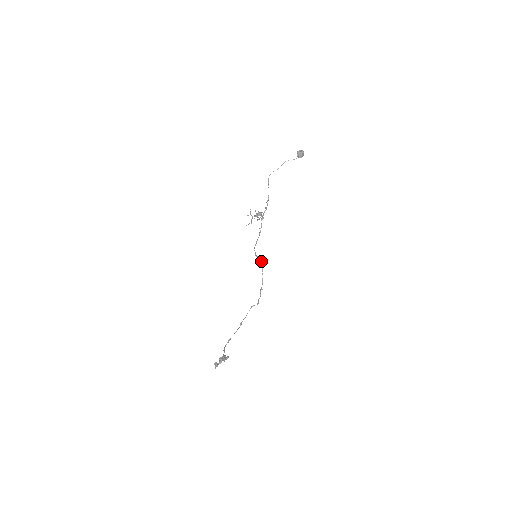
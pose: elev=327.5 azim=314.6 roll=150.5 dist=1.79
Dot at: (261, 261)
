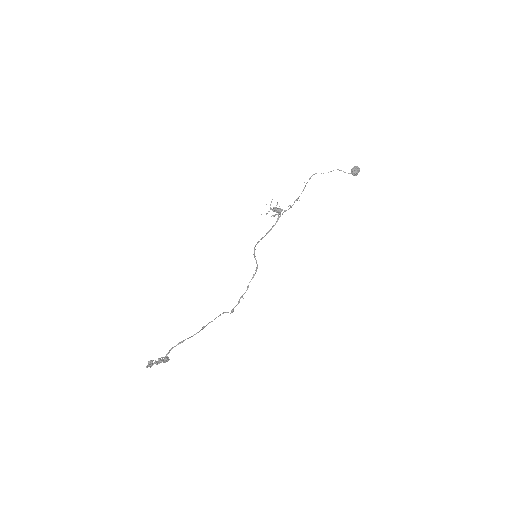
Dot at: (257, 264)
